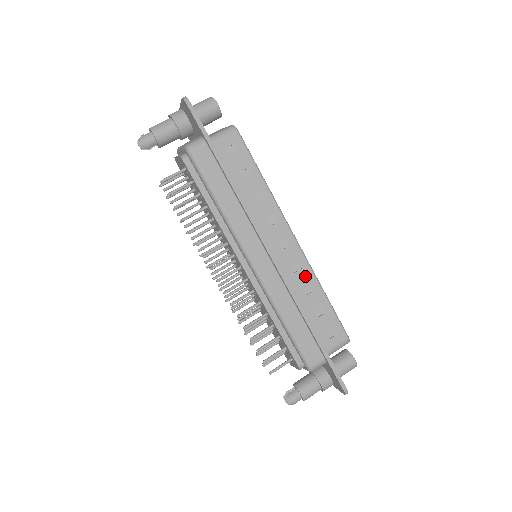
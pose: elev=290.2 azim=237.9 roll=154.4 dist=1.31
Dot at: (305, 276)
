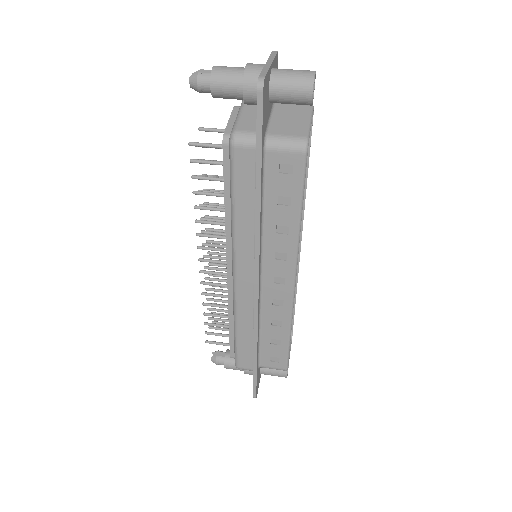
Dot at: (281, 313)
